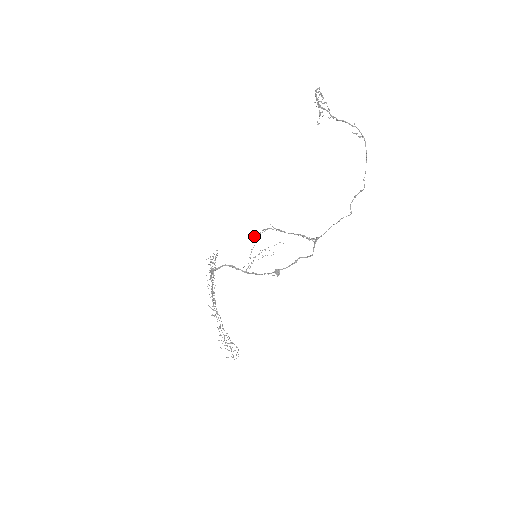
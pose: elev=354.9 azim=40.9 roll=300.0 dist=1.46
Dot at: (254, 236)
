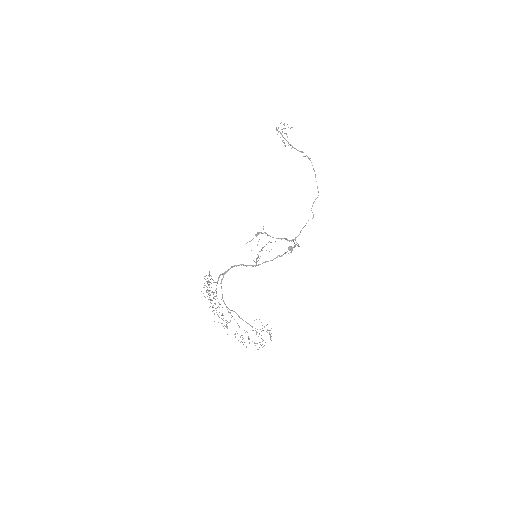
Dot at: (249, 241)
